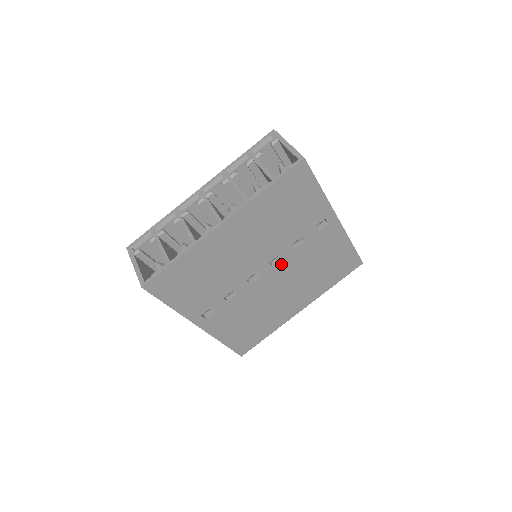
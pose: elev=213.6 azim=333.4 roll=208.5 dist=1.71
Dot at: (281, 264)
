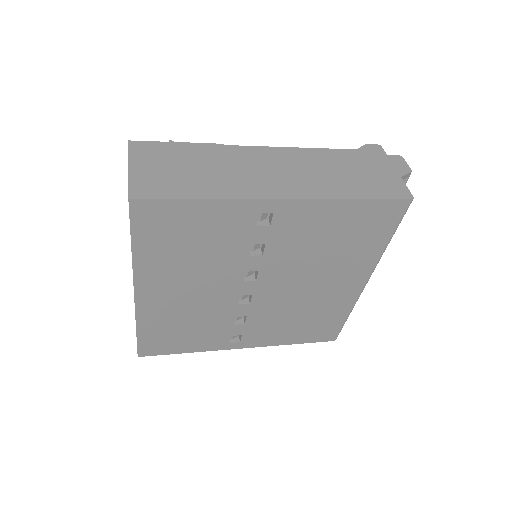
Dot at: (263, 274)
